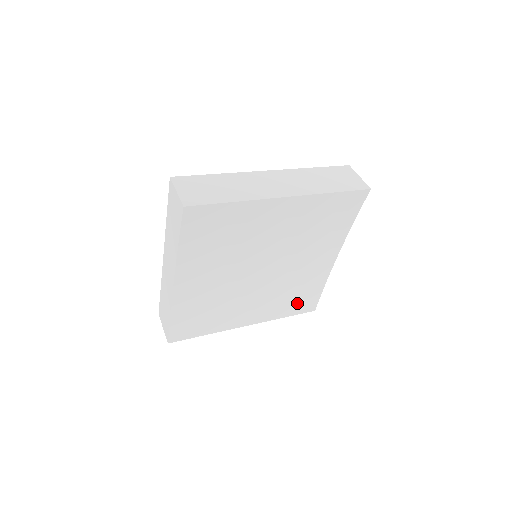
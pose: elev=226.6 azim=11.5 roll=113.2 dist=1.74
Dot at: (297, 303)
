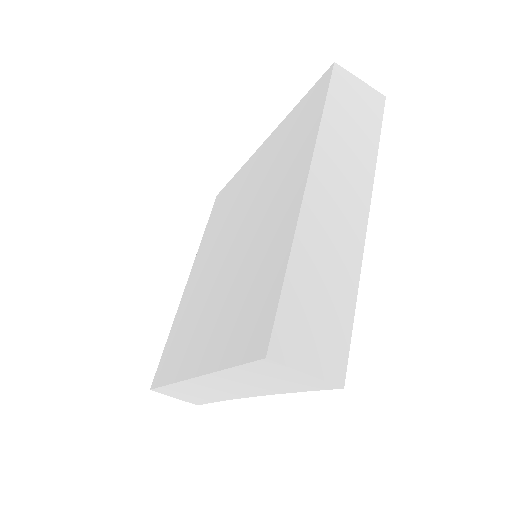
Dot at: occluded
